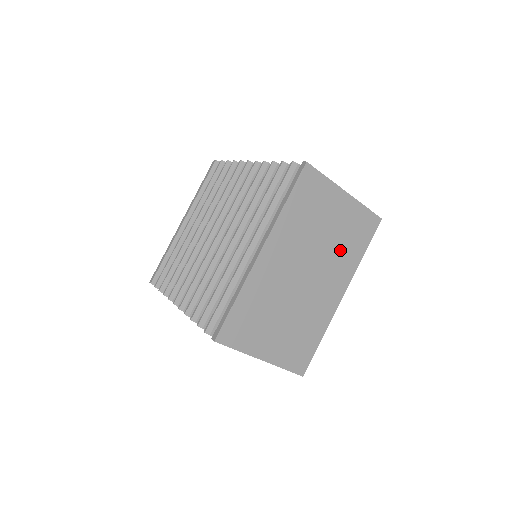
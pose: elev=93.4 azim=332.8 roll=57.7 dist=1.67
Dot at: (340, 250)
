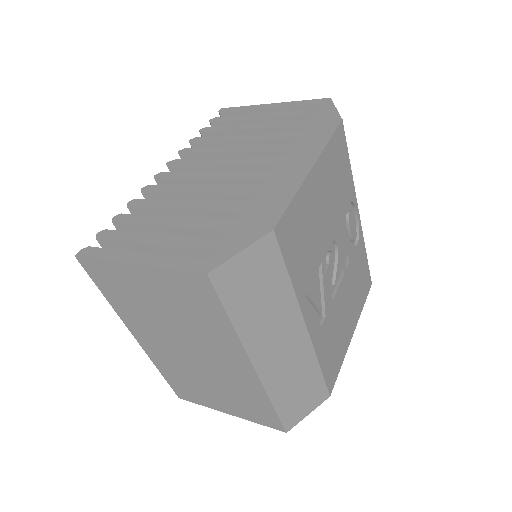
Dot at: (197, 323)
